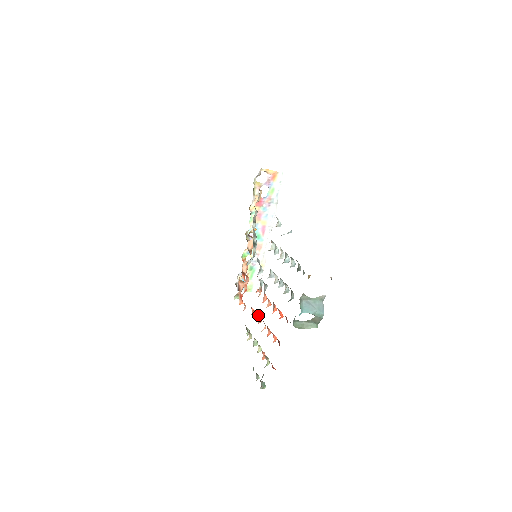
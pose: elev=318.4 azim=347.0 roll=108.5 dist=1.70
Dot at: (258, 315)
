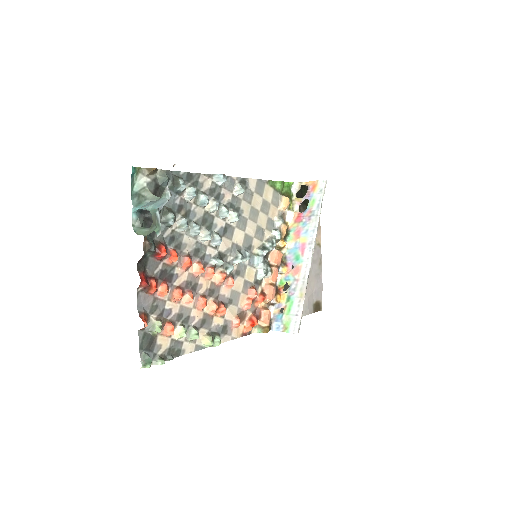
Dot at: (202, 295)
